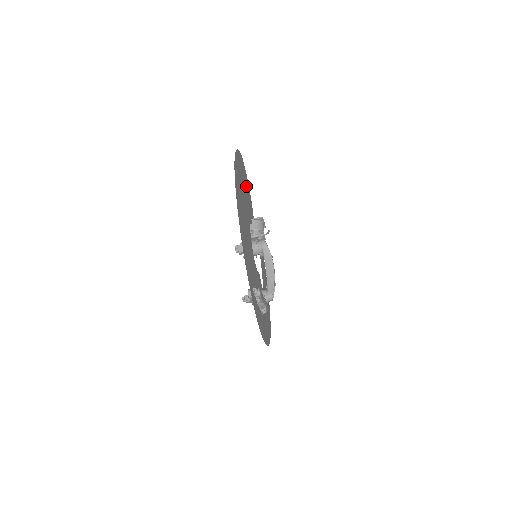
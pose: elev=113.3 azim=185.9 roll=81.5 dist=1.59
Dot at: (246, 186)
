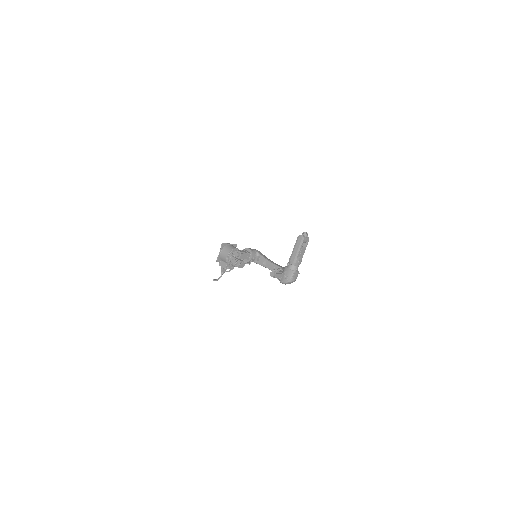
Dot at: occluded
